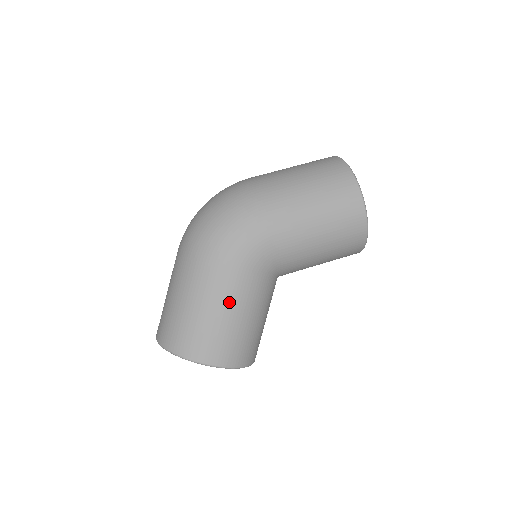
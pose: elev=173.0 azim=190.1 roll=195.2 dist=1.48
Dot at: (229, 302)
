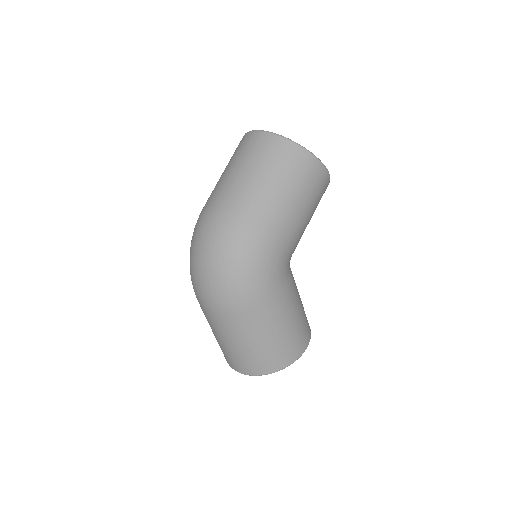
Dot at: (285, 314)
